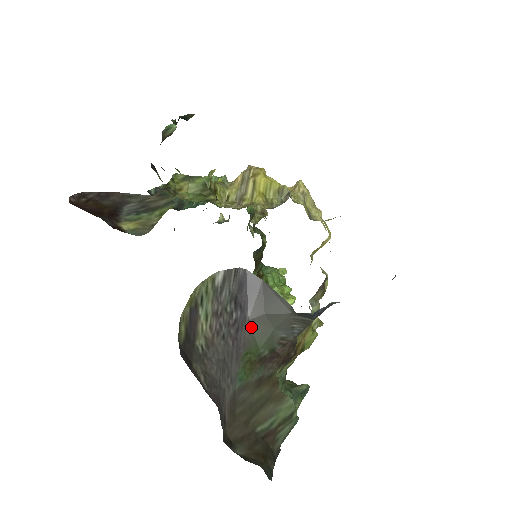
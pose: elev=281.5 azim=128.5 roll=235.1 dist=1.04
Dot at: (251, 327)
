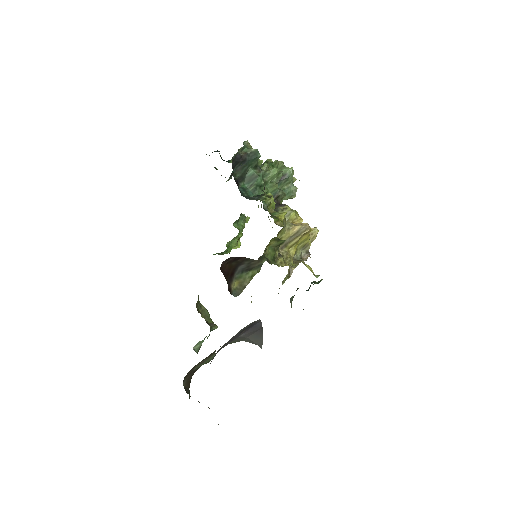
Dot at: (236, 339)
